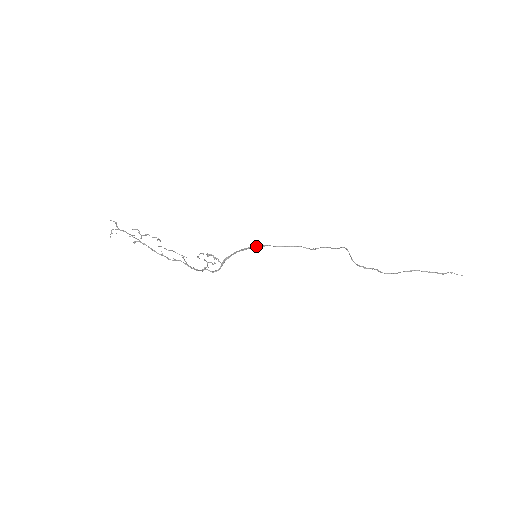
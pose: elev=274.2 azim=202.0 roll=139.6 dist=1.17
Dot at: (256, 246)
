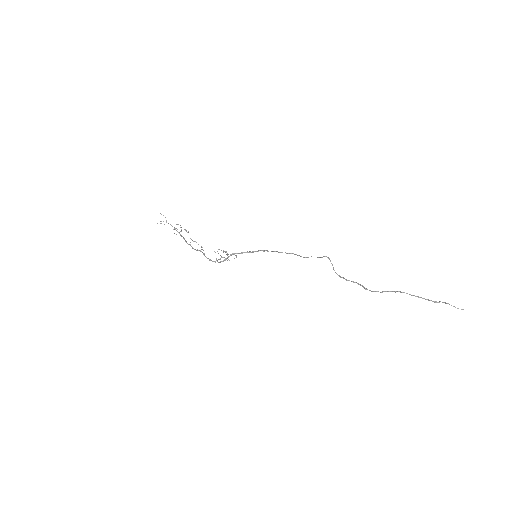
Dot at: (262, 250)
